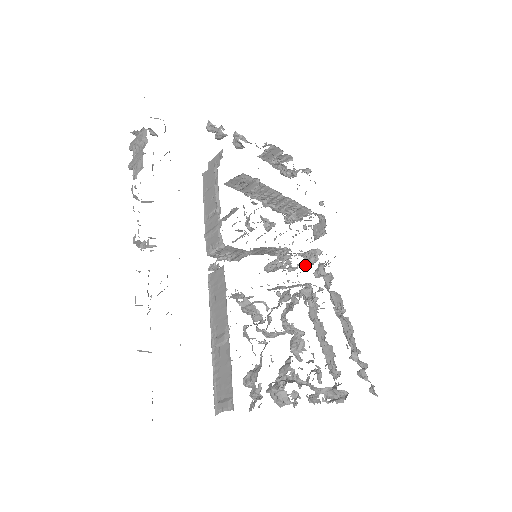
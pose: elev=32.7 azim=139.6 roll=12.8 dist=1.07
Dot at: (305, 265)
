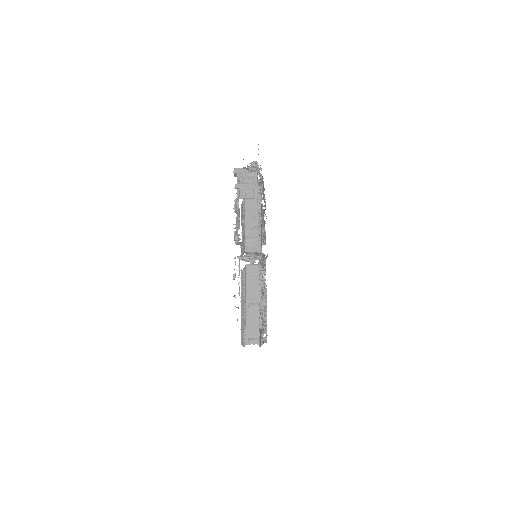
Dot at: occluded
